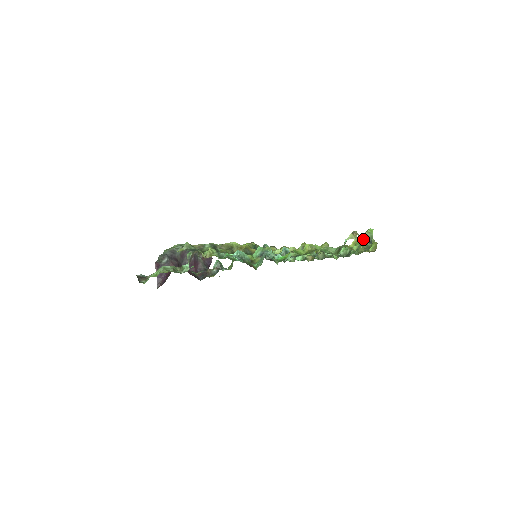
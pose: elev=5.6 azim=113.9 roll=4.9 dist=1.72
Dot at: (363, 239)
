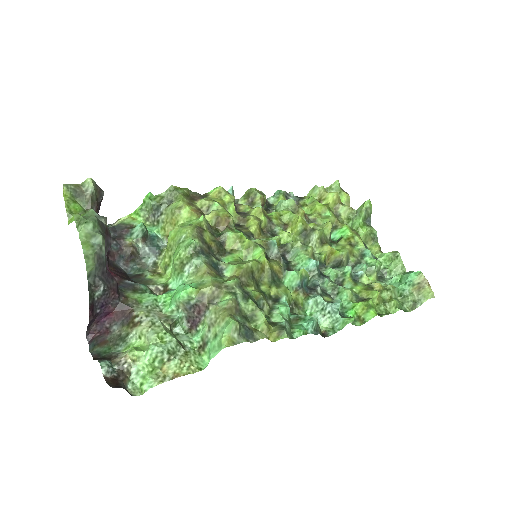
Dot at: (399, 254)
